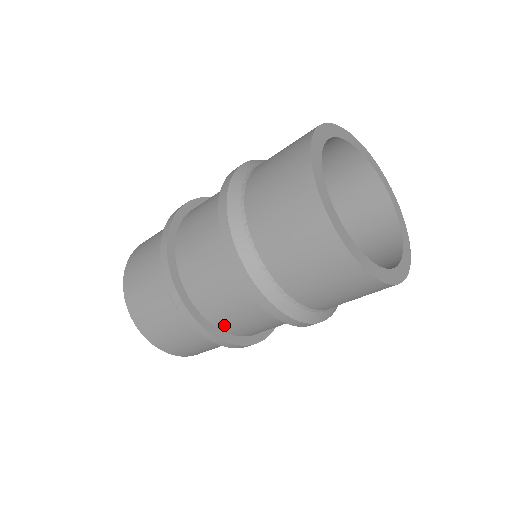
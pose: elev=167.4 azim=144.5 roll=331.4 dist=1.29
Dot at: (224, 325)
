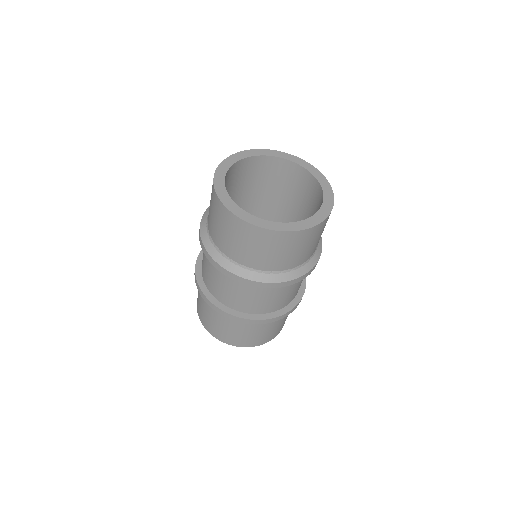
Dot at: (282, 305)
